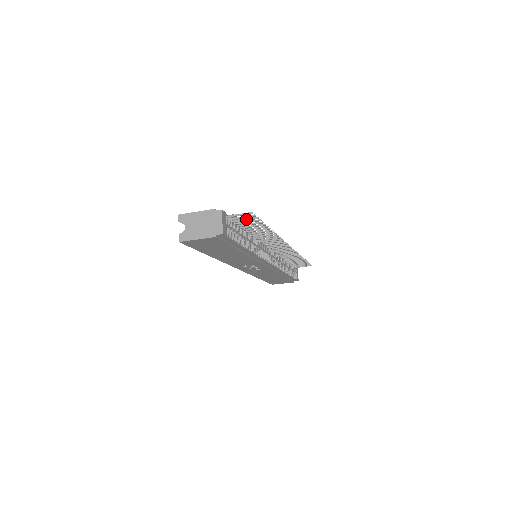
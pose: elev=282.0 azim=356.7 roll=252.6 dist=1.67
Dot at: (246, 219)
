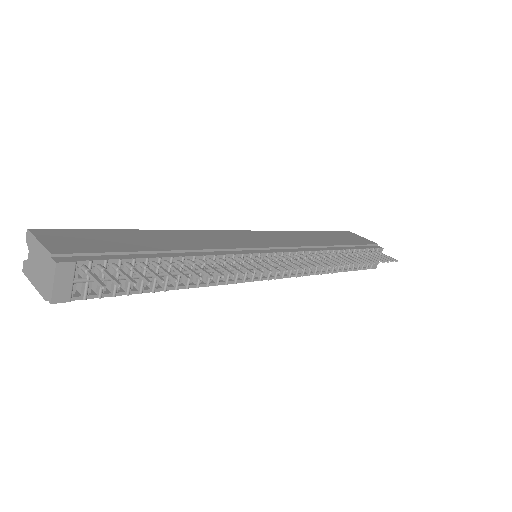
Dot at: (123, 275)
